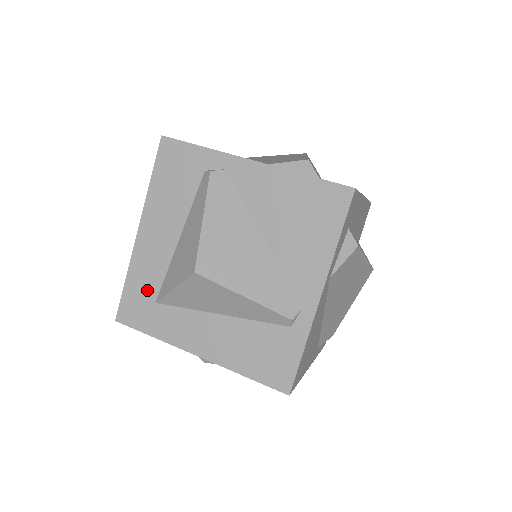
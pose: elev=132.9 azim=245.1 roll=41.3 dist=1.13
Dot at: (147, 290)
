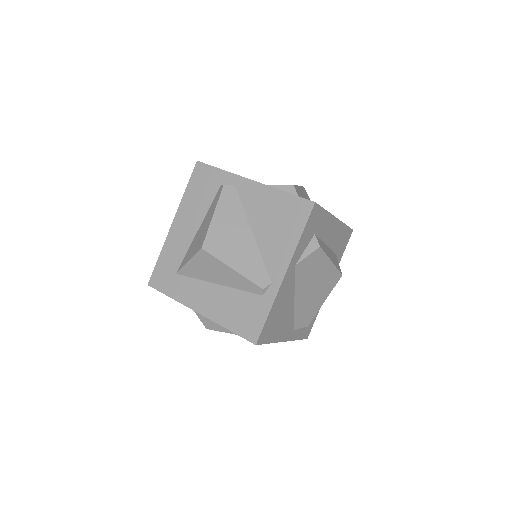
Dot at: (172, 264)
